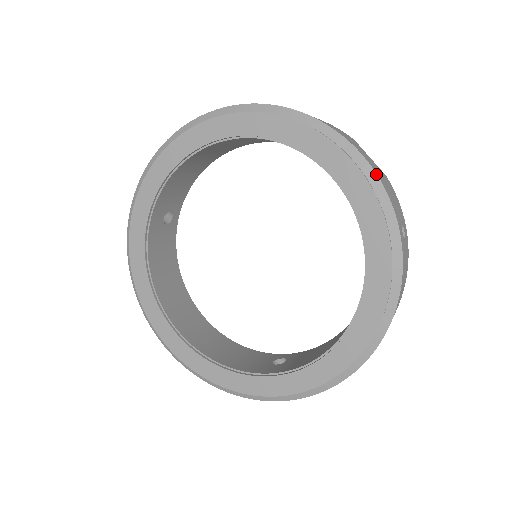
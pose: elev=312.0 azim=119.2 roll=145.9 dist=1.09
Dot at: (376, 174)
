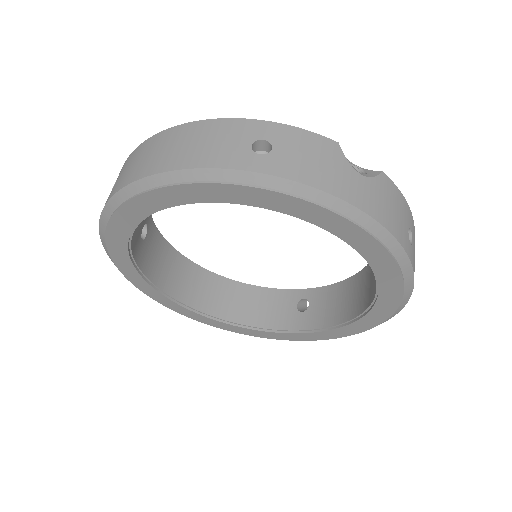
Dot at: (378, 223)
